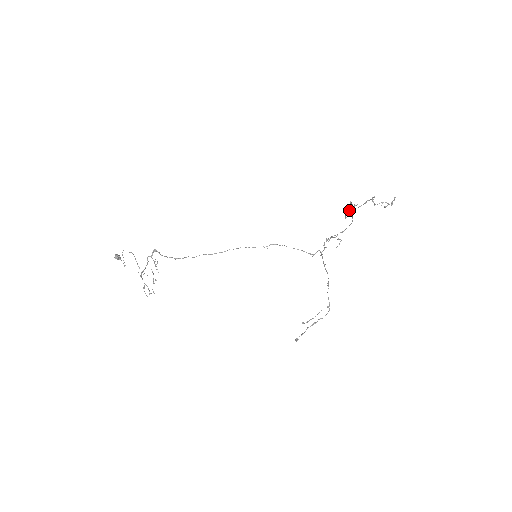
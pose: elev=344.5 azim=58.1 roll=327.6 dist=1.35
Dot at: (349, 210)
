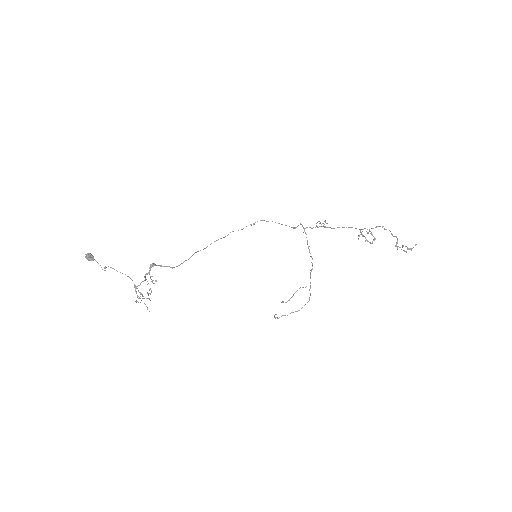
Dot at: occluded
